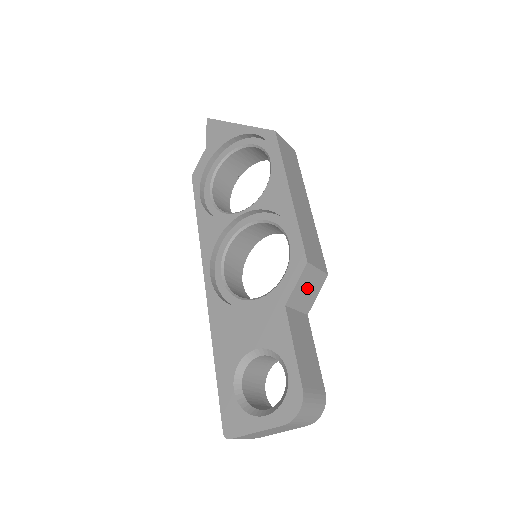
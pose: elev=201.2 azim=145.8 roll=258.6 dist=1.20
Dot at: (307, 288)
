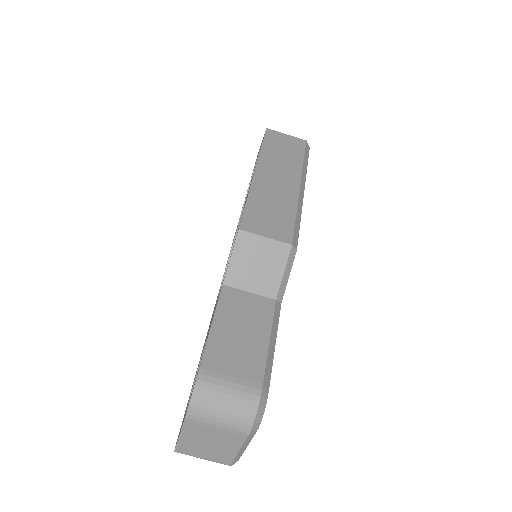
Dot at: (256, 263)
